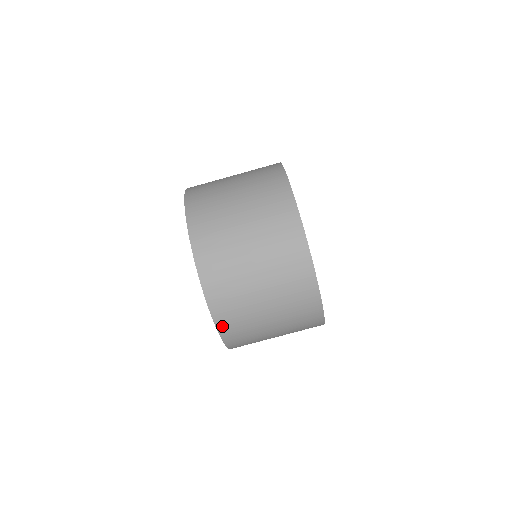
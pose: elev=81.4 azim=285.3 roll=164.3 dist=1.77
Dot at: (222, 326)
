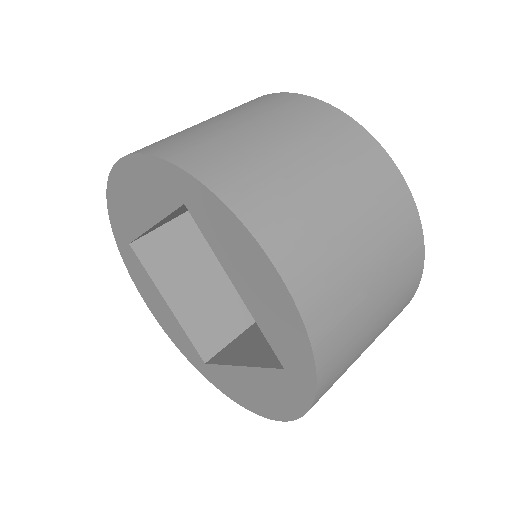
Dot at: (311, 313)
